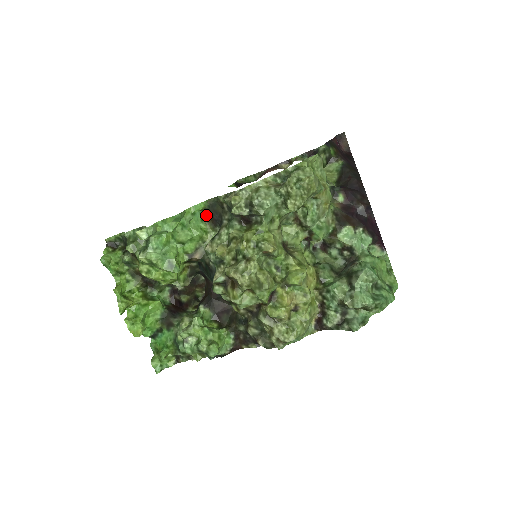
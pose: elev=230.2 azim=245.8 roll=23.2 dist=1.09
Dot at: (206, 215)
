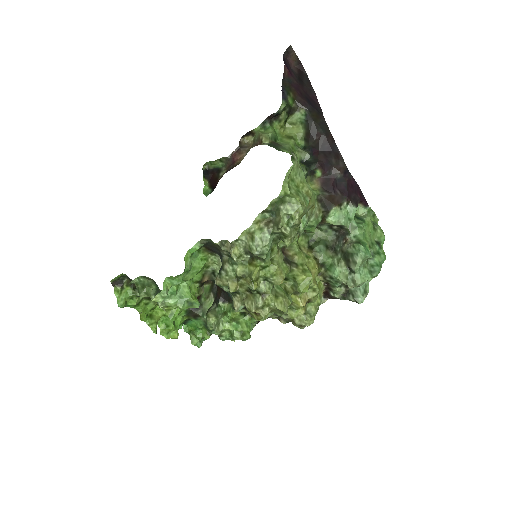
Dot at: occluded
